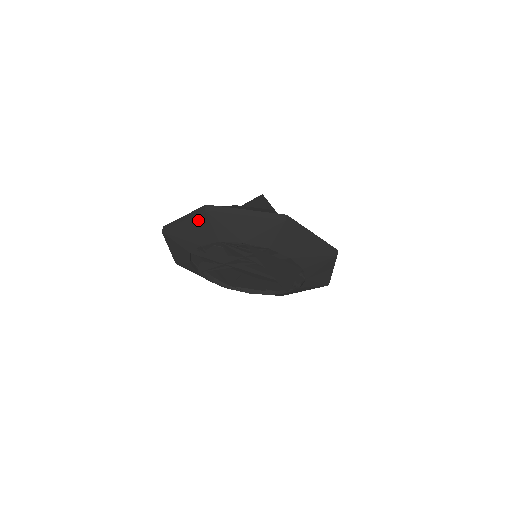
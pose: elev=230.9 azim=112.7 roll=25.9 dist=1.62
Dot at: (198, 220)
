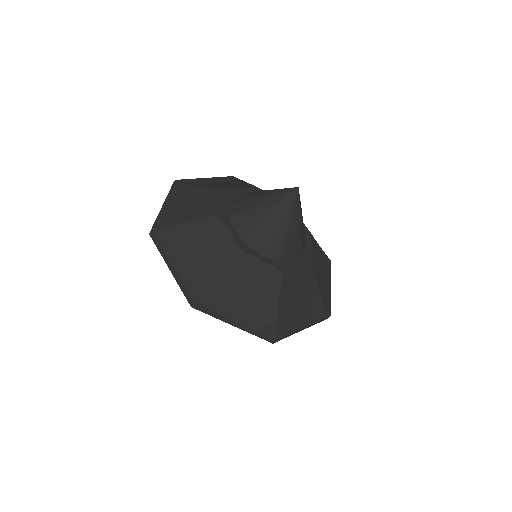
Dot at: occluded
